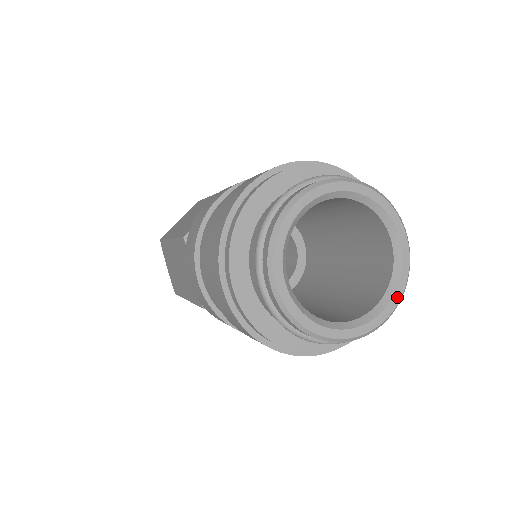
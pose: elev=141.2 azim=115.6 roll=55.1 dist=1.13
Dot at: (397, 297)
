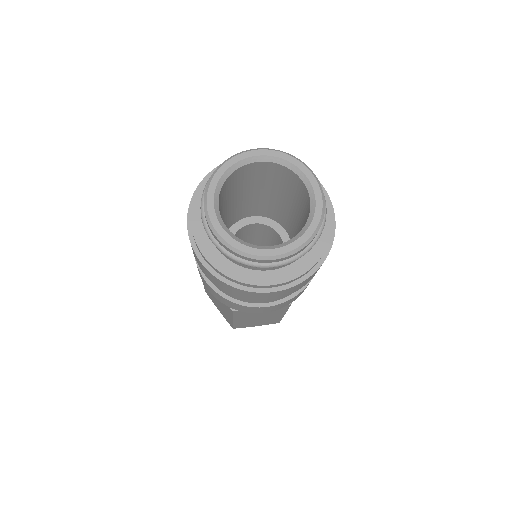
Dot at: (319, 210)
